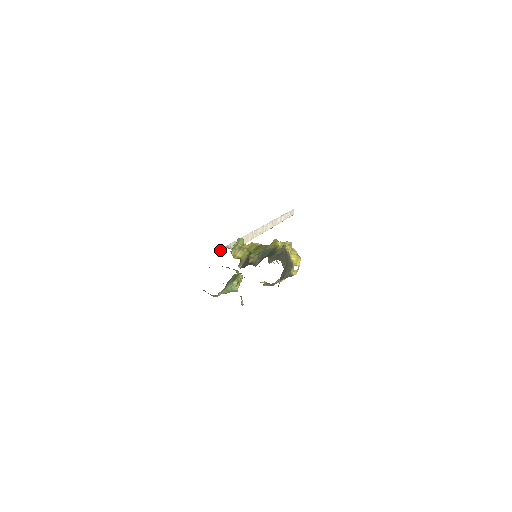
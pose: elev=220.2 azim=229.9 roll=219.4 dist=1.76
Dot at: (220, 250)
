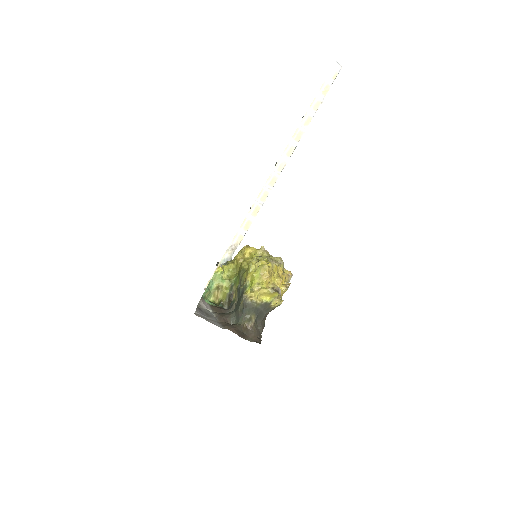
Dot at: occluded
